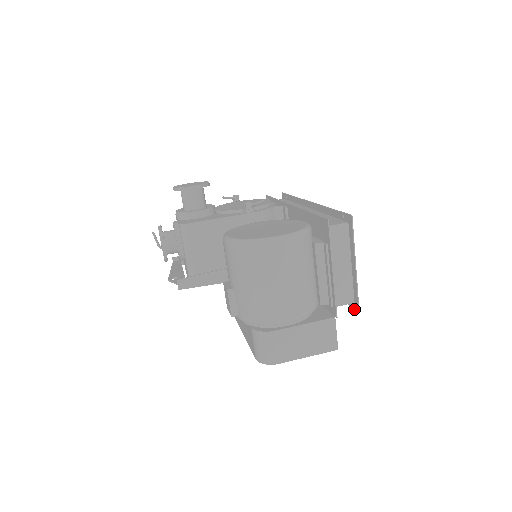
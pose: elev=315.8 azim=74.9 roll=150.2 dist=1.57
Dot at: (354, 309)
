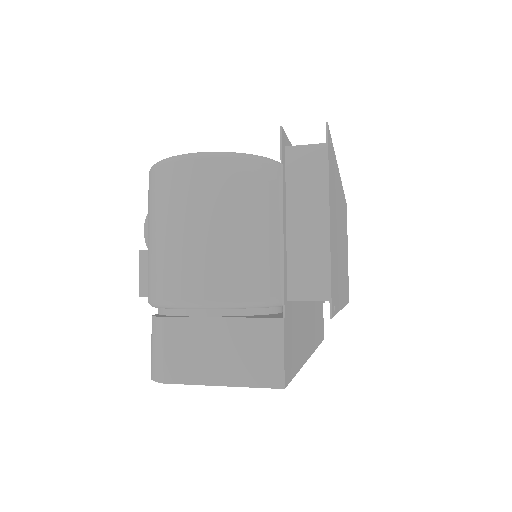
Dot at: occluded
